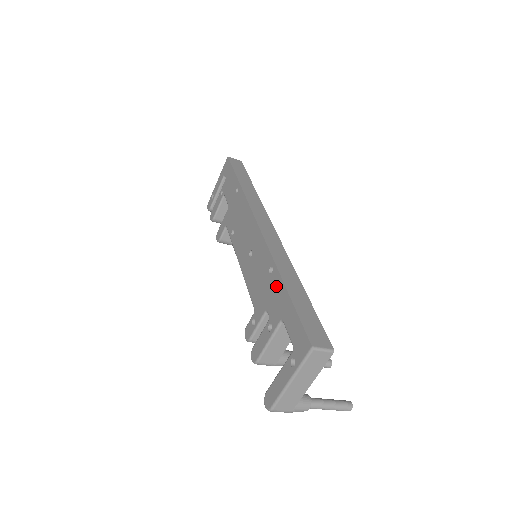
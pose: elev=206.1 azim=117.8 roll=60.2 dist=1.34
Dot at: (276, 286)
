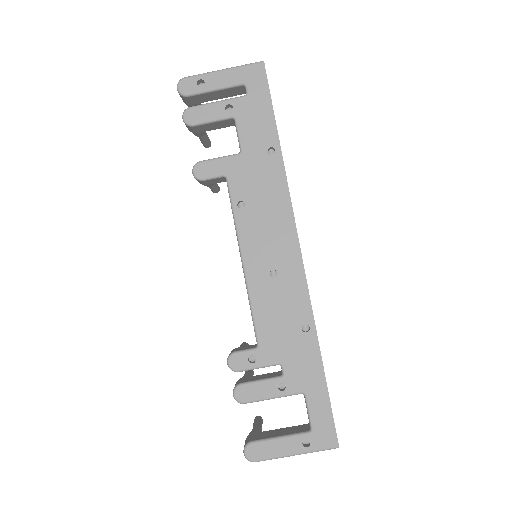
Dot at: (309, 354)
